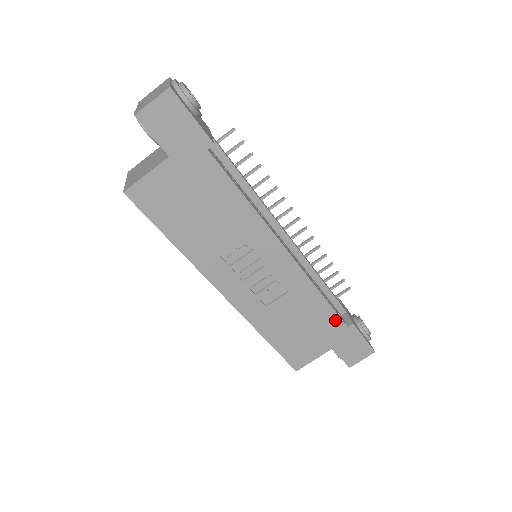
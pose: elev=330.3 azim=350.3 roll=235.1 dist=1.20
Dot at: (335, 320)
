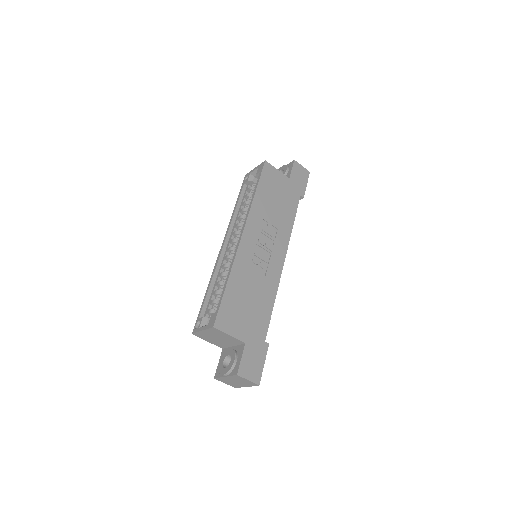
Dot at: (265, 327)
